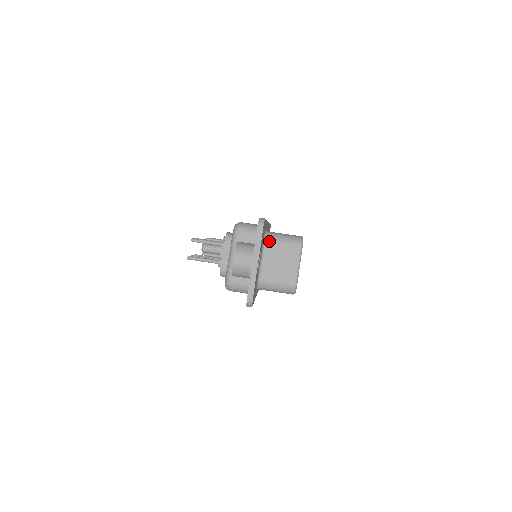
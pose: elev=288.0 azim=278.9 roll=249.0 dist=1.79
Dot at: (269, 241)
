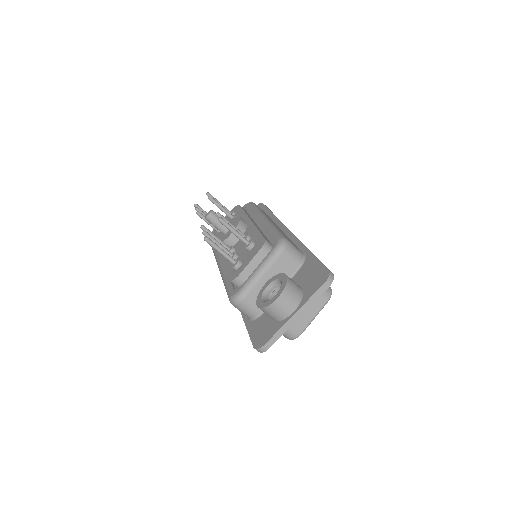
Dot at: occluded
